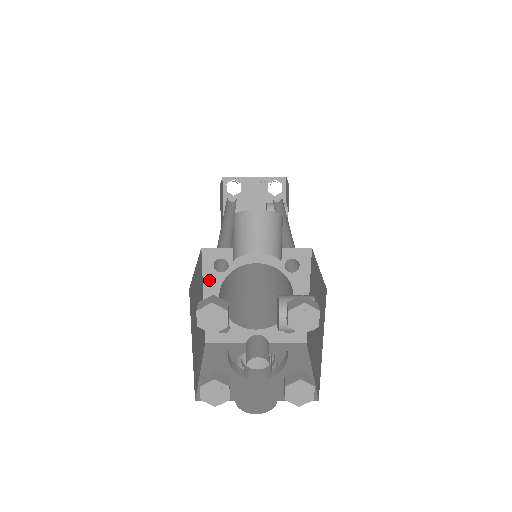
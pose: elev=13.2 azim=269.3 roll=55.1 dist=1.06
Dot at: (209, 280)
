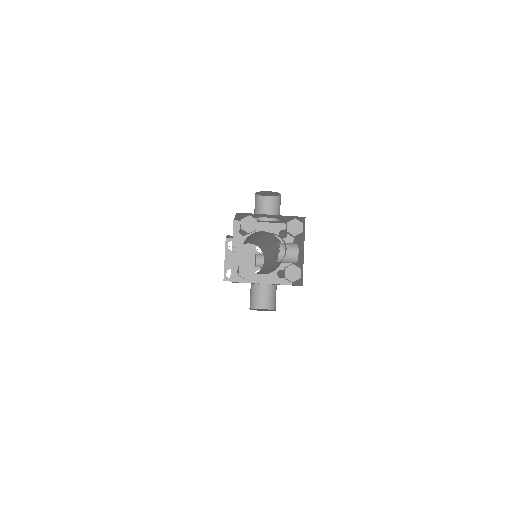
Dot at: (236, 240)
